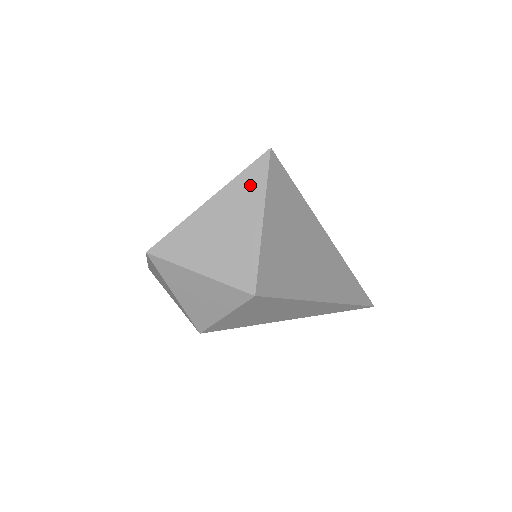
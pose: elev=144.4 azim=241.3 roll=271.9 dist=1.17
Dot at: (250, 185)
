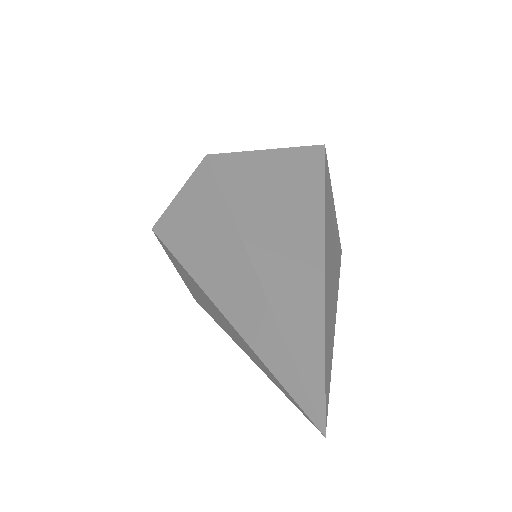
Dot at: occluded
